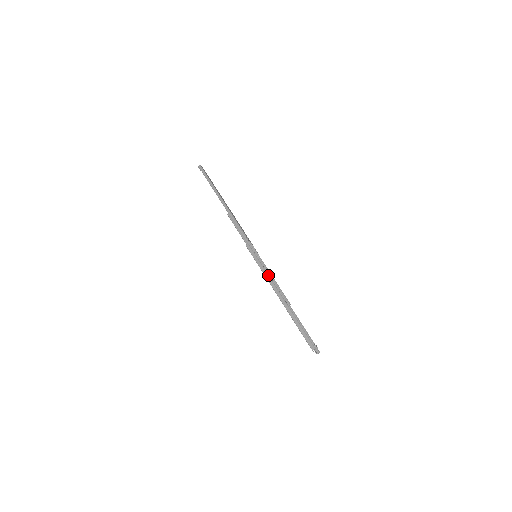
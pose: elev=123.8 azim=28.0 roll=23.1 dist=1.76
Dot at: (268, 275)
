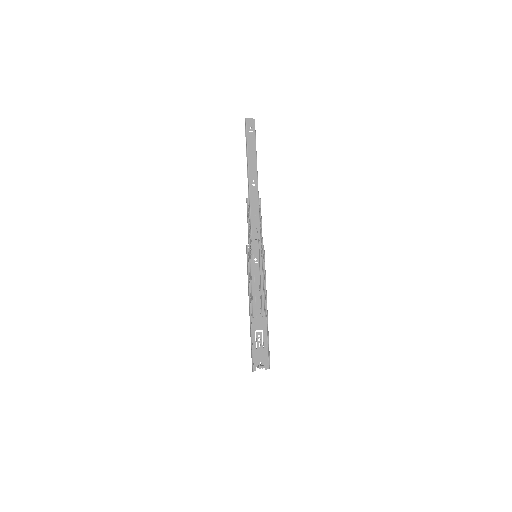
Dot at: (249, 287)
